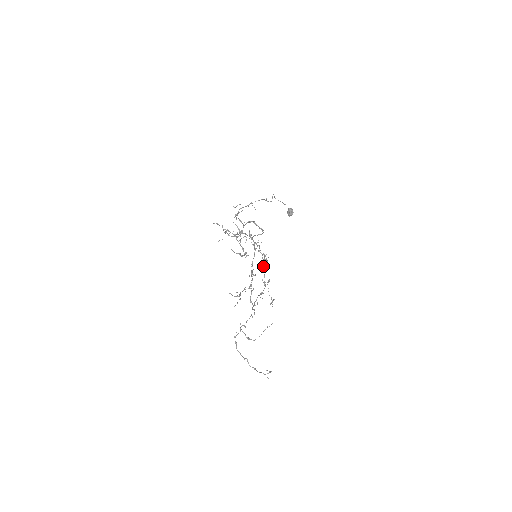
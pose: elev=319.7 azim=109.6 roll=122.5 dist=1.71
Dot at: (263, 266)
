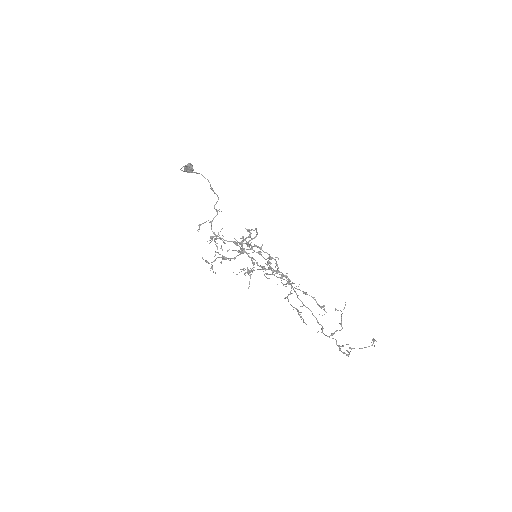
Dot at: (271, 259)
